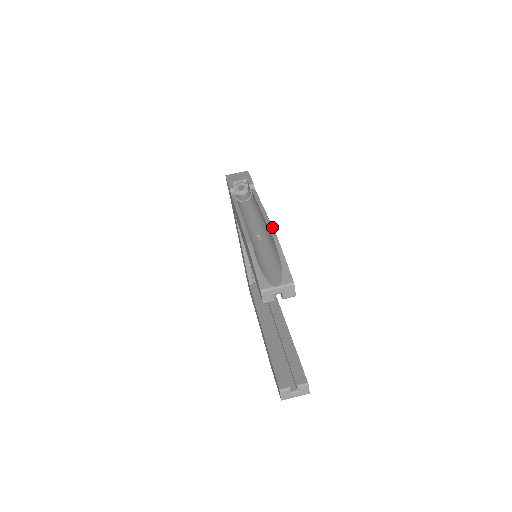
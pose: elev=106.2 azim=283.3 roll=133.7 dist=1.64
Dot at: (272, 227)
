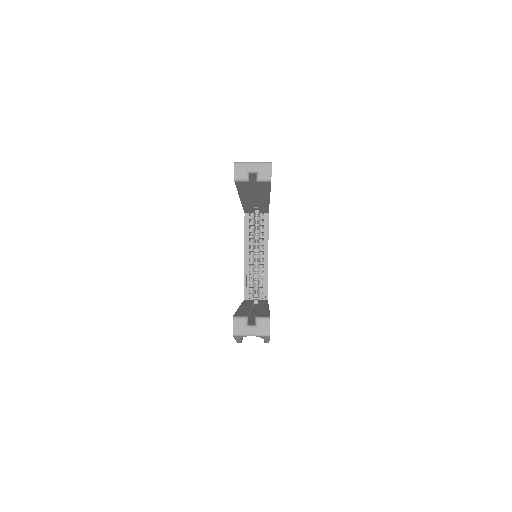
Dot at: occluded
